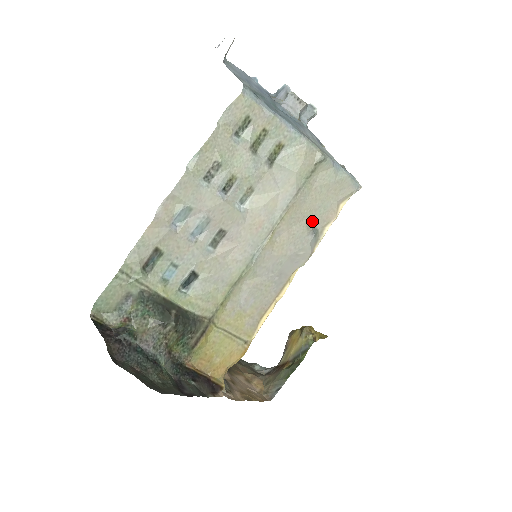
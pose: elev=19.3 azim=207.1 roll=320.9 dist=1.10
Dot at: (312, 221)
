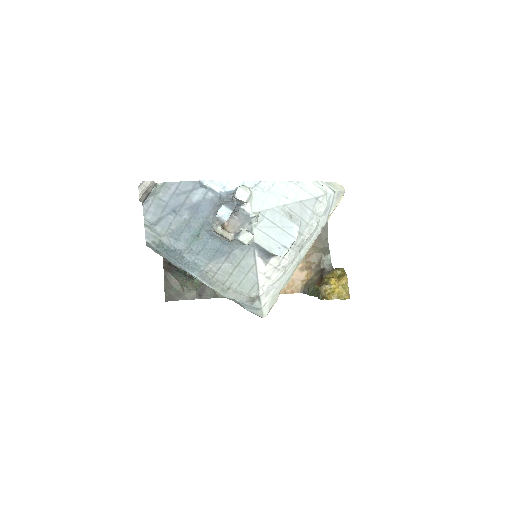
Dot at: occluded
